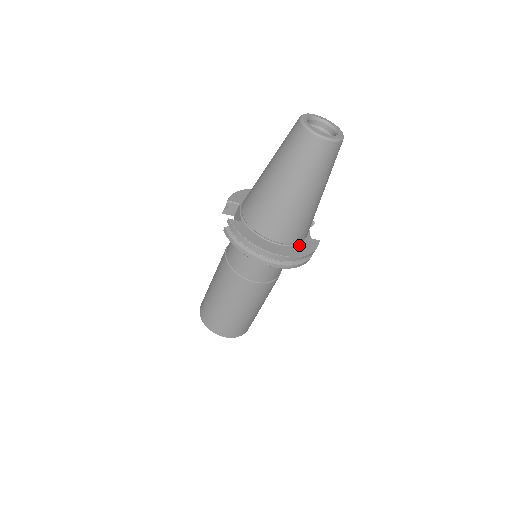
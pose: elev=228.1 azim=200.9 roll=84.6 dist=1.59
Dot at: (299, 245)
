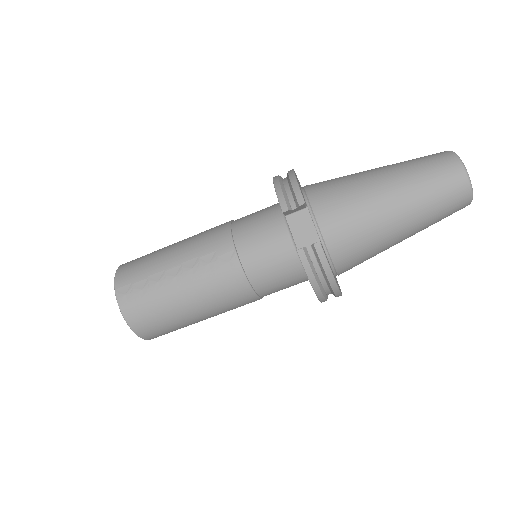
Dot at: occluded
